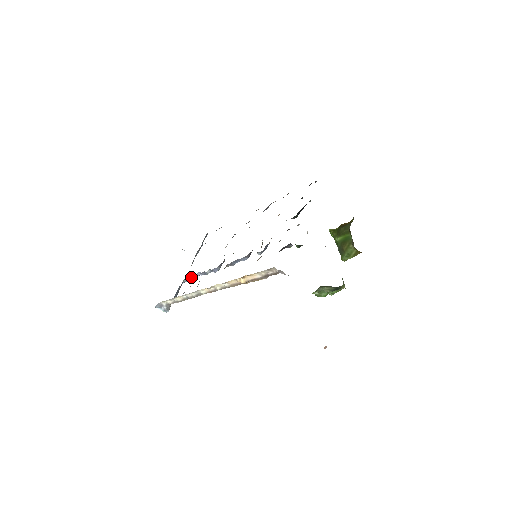
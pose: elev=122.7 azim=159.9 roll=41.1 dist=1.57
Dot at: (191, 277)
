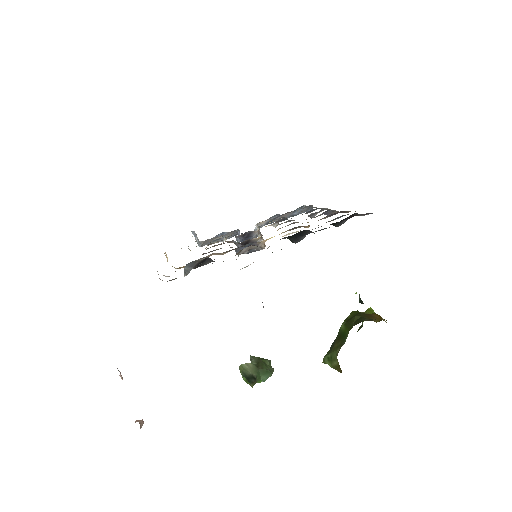
Dot at: occluded
